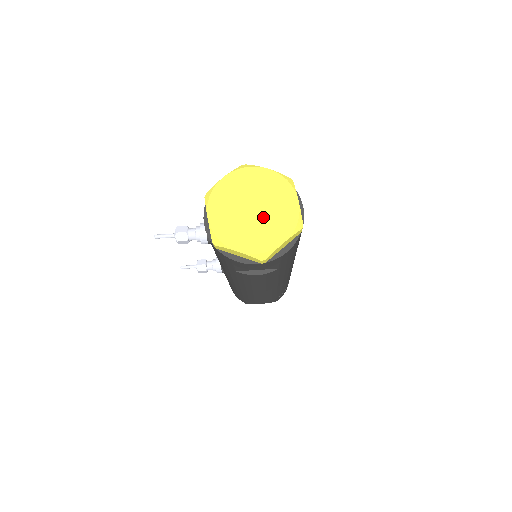
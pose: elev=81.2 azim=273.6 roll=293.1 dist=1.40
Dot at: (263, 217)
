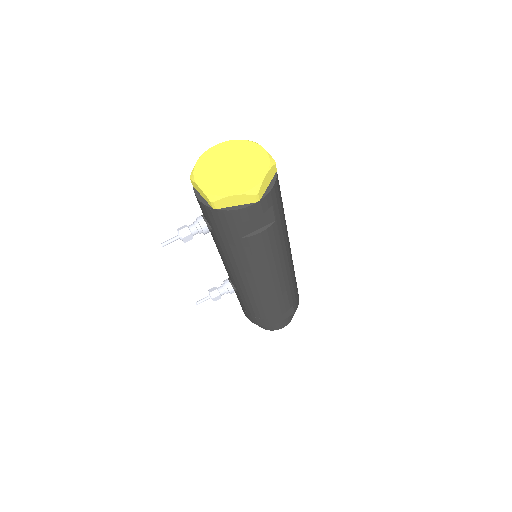
Dot at: (241, 167)
